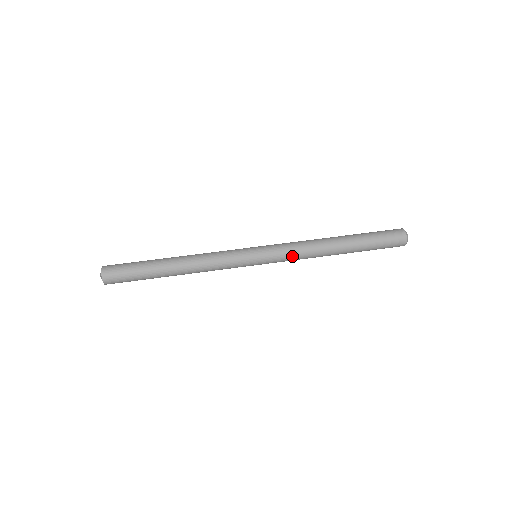
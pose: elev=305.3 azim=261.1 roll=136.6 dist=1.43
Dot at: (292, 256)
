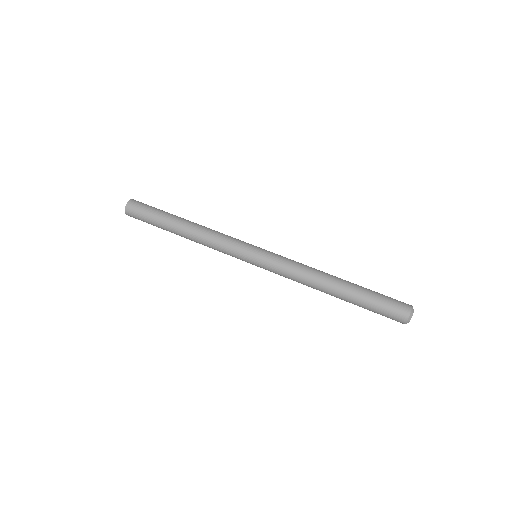
Dot at: (285, 277)
